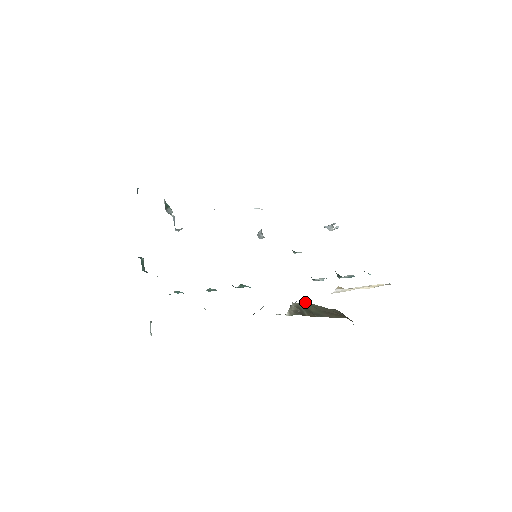
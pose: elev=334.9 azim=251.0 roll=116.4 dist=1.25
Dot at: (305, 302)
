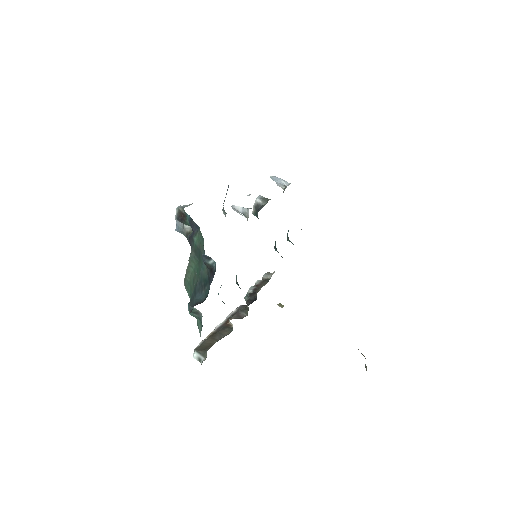
Dot at: occluded
